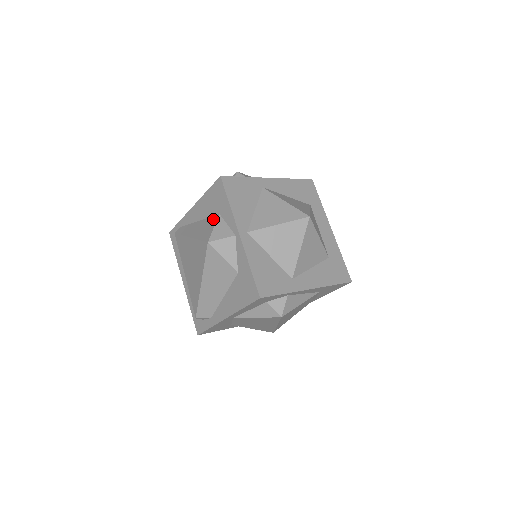
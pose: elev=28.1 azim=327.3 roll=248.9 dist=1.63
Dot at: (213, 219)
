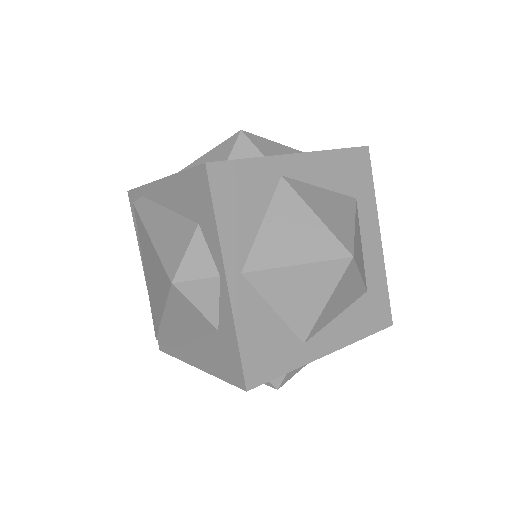
Dot at: (187, 228)
